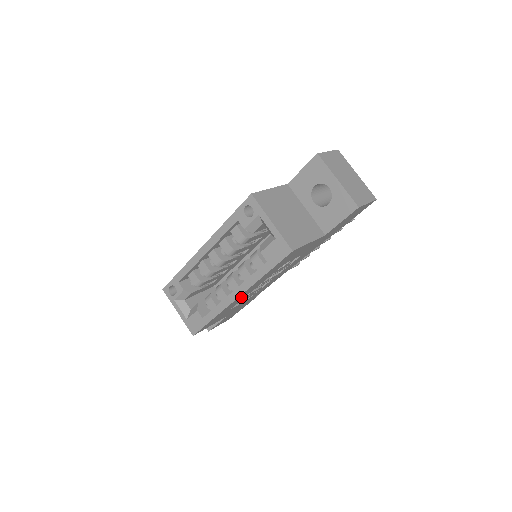
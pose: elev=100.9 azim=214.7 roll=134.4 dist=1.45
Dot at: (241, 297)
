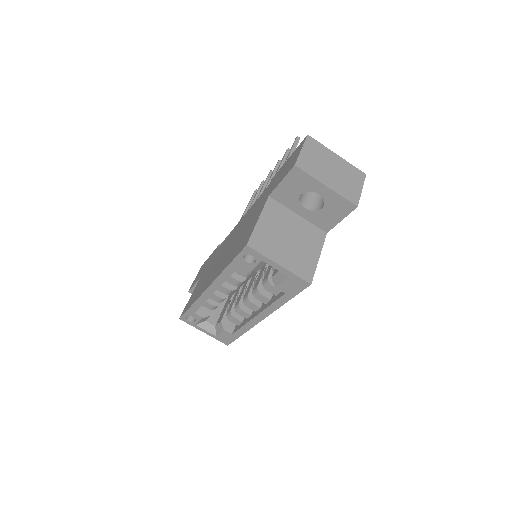
Dot at: occluded
